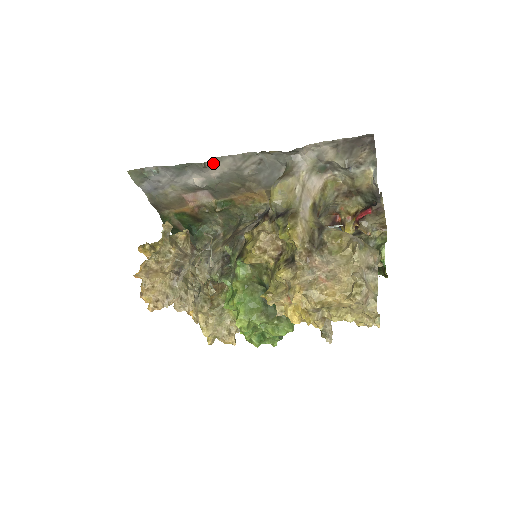
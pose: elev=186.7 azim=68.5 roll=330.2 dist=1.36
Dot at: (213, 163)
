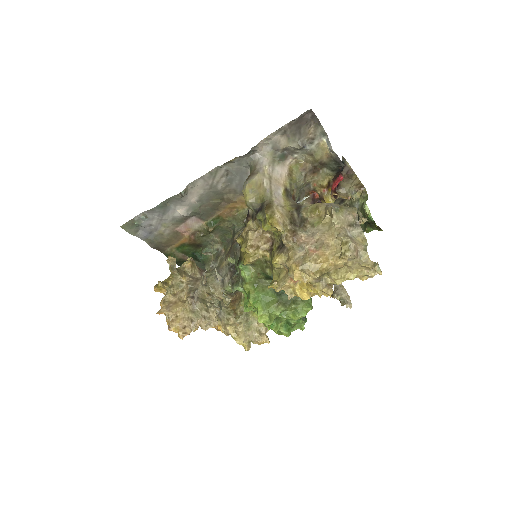
Dot at: (188, 190)
